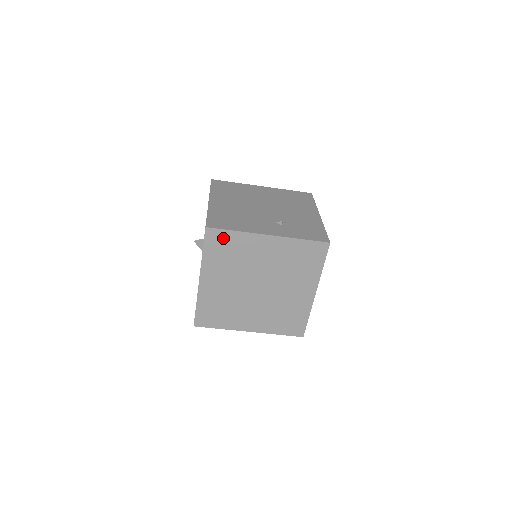
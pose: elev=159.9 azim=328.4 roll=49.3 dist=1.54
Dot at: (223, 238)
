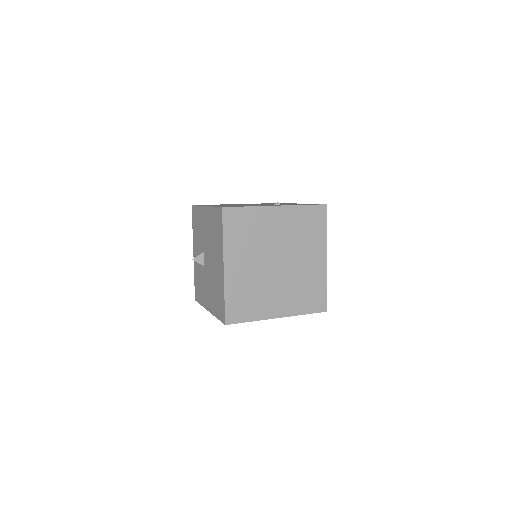
Dot at: (239, 216)
